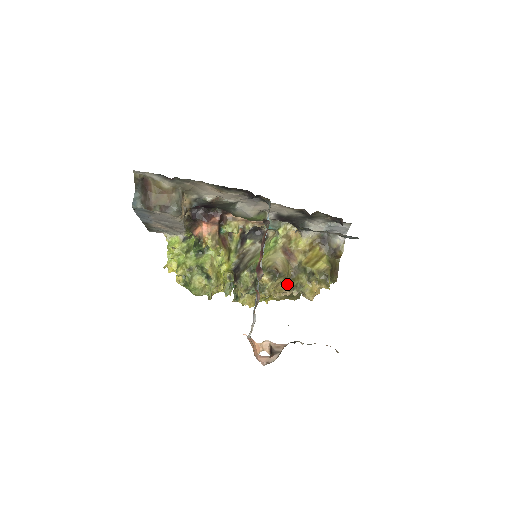
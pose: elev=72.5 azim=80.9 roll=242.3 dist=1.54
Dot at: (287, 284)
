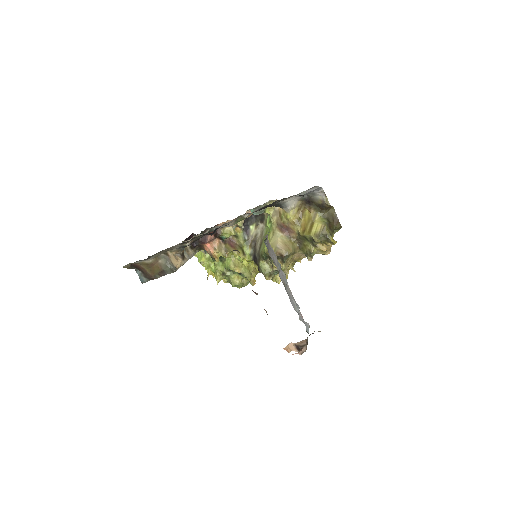
Dot at: (300, 254)
